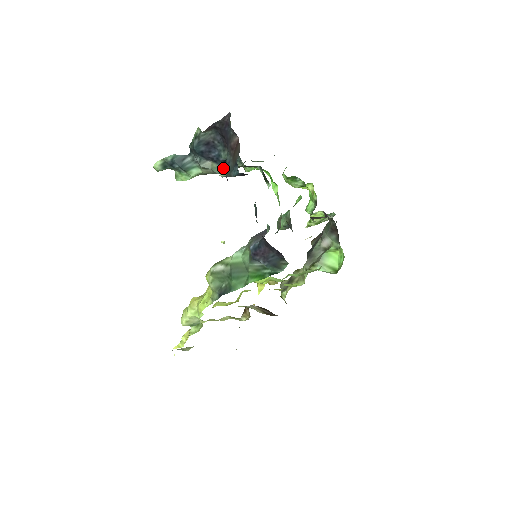
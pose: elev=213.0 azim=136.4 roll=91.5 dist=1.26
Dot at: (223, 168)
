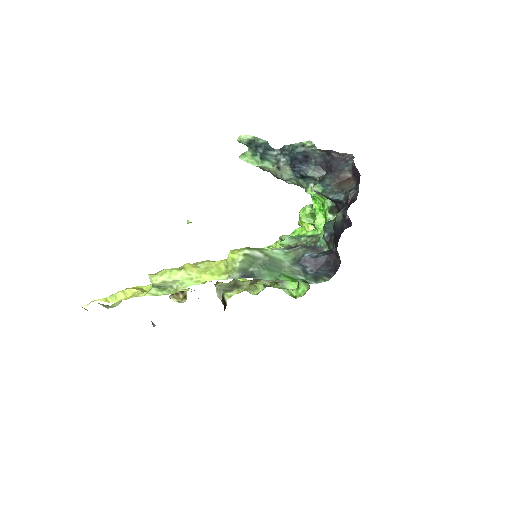
Dot at: (318, 185)
